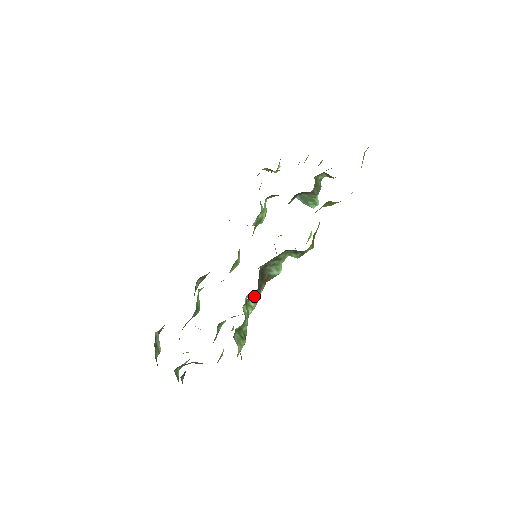
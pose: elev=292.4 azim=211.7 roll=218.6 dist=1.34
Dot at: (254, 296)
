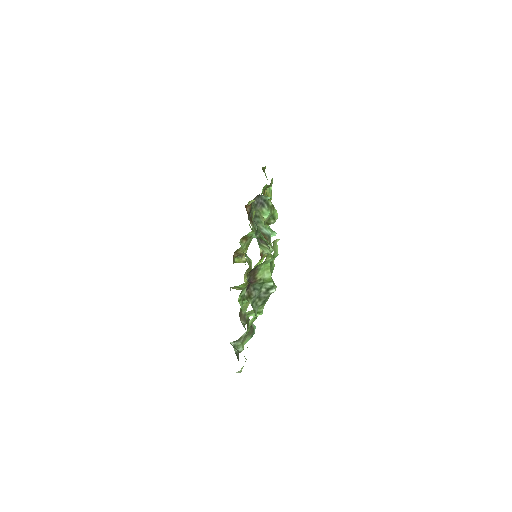
Dot at: (261, 240)
